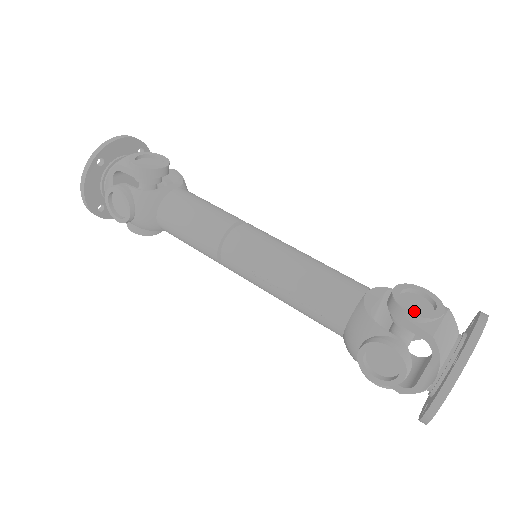
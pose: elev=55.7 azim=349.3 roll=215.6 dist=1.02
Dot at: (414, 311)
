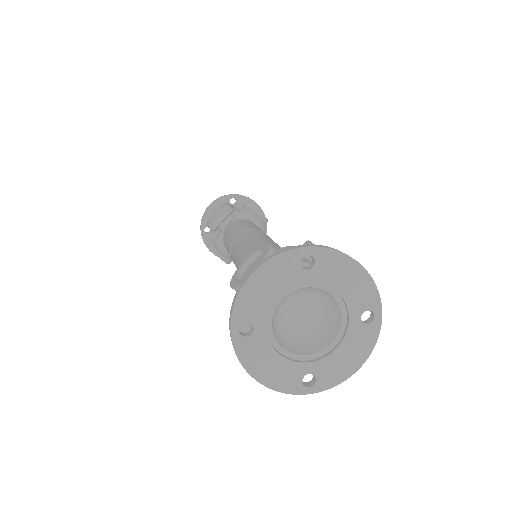
Dot at: (234, 282)
